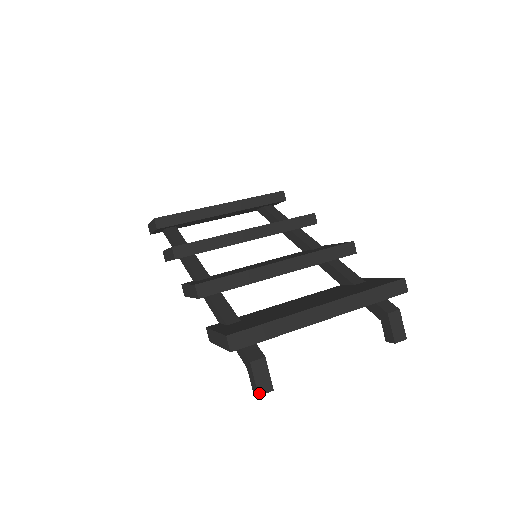
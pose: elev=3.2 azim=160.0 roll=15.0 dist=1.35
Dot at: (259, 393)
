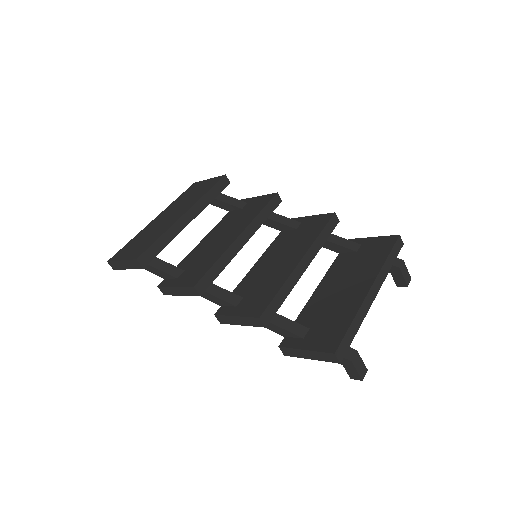
Dot at: (362, 379)
